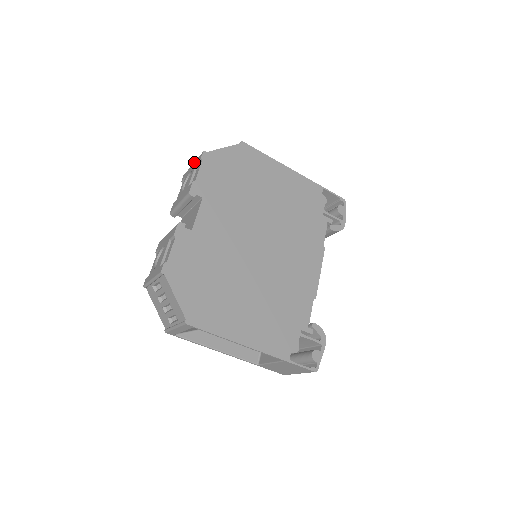
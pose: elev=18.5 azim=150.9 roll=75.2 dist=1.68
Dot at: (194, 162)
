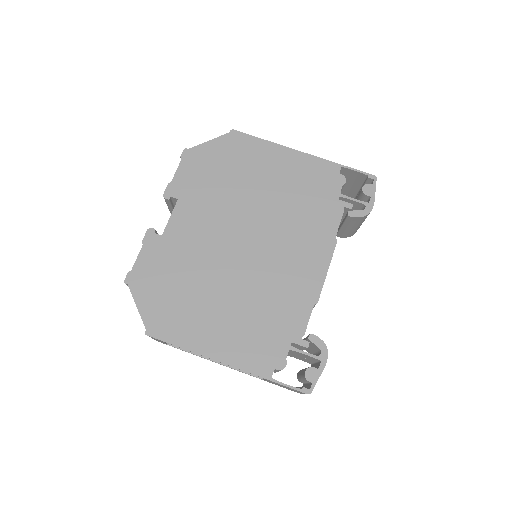
Dot at: occluded
